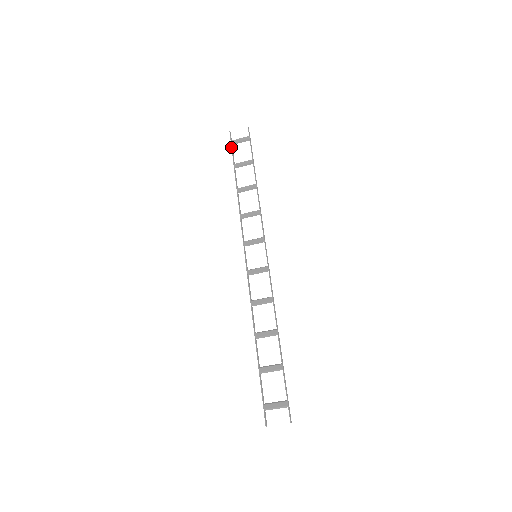
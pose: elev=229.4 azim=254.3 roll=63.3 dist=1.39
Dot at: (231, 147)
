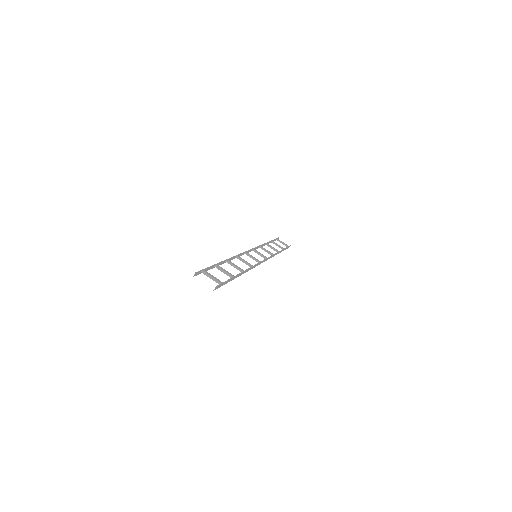
Dot at: occluded
